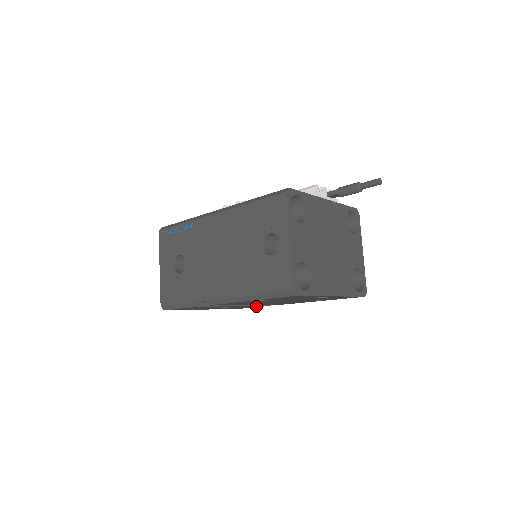
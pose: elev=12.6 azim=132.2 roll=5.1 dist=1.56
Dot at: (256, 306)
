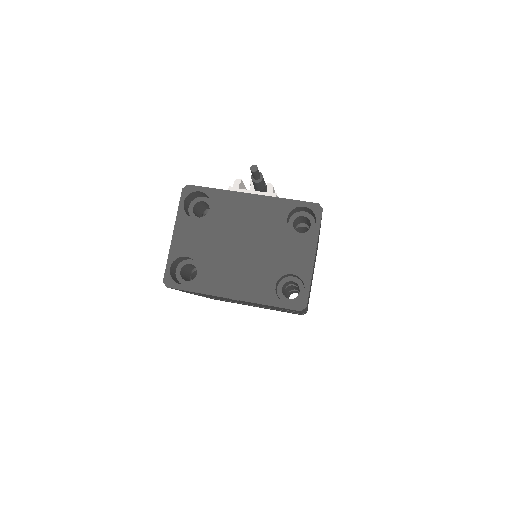
Dot at: occluded
